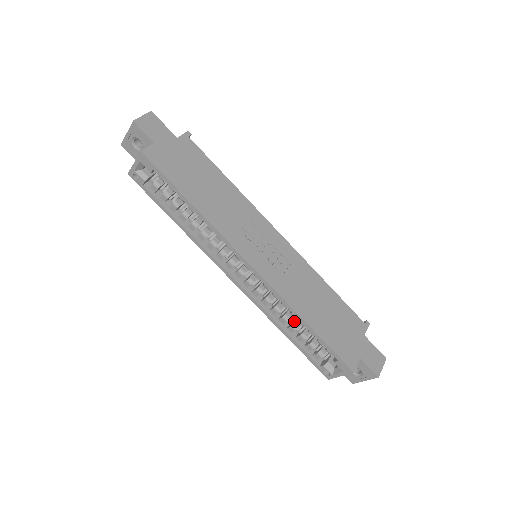
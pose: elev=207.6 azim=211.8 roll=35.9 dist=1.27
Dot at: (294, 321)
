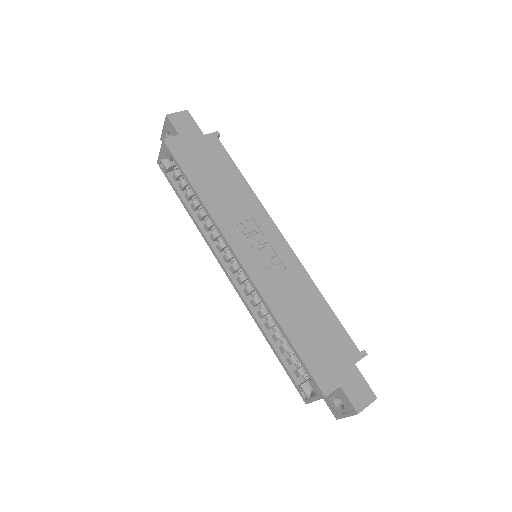
Dot at: occluded
